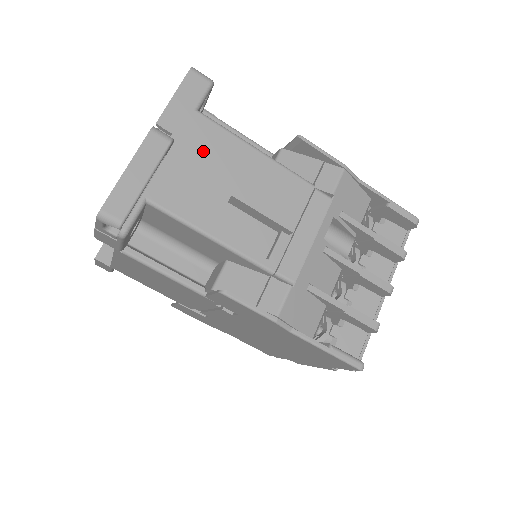
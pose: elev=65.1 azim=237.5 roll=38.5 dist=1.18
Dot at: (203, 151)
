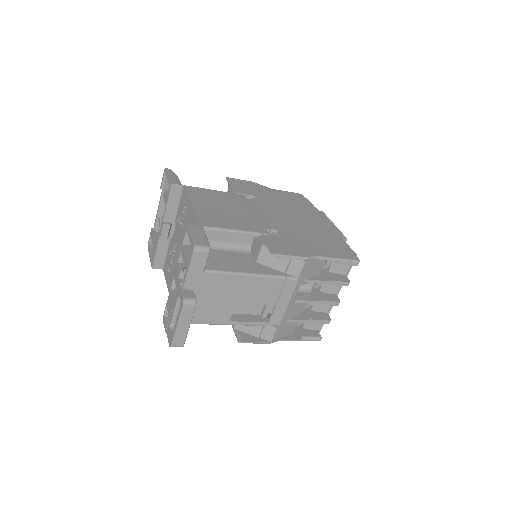
Dot at: (214, 290)
